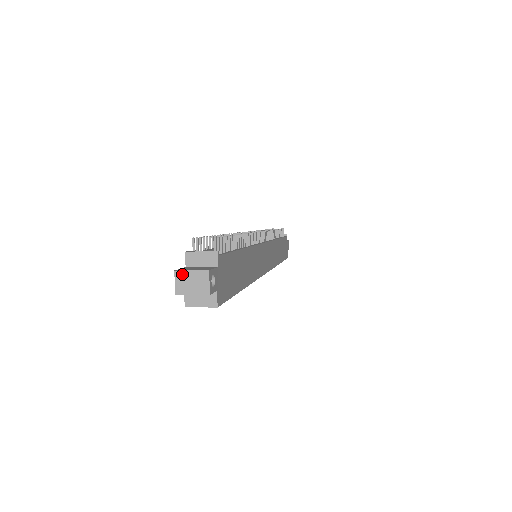
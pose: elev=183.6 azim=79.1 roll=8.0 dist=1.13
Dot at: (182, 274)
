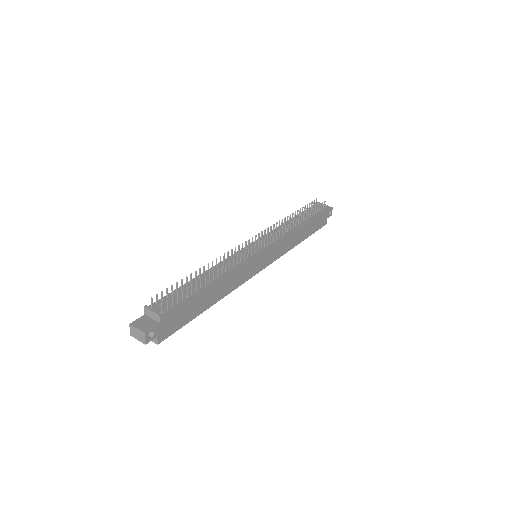
Dot at: (133, 328)
